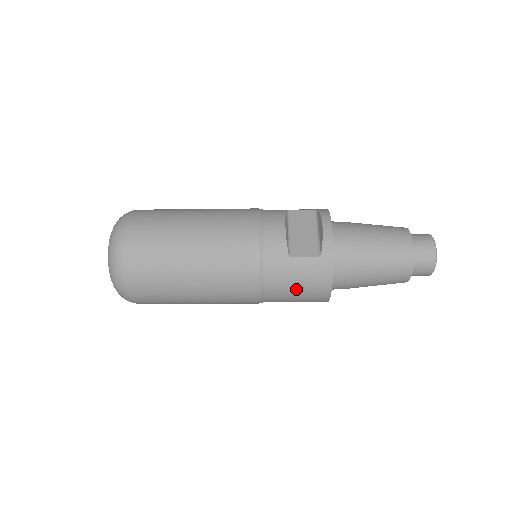
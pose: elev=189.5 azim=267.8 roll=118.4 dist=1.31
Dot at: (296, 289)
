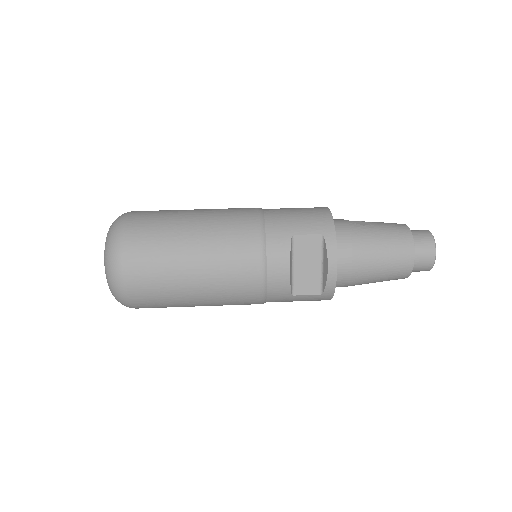
Dot at: occluded
